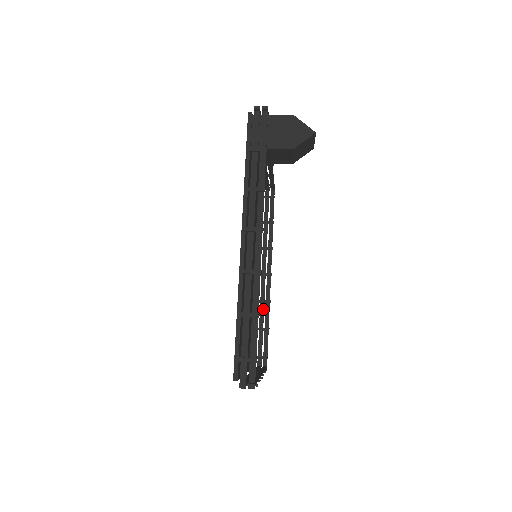
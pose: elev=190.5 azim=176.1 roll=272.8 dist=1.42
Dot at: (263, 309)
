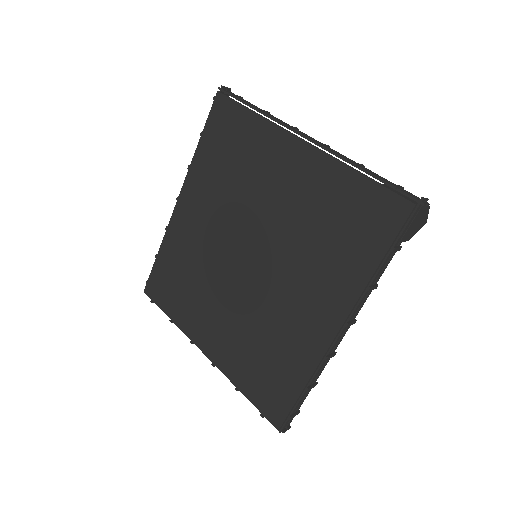
Dot at: occluded
